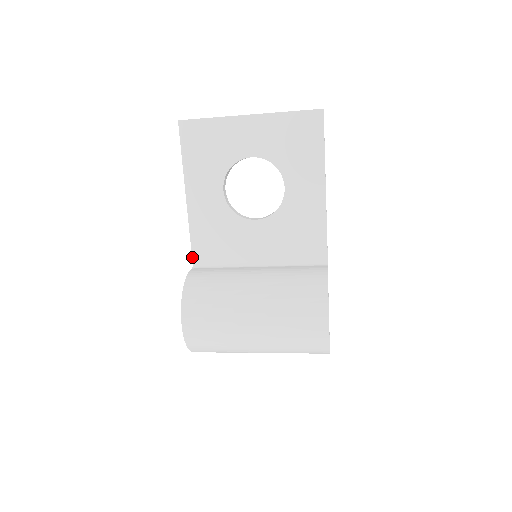
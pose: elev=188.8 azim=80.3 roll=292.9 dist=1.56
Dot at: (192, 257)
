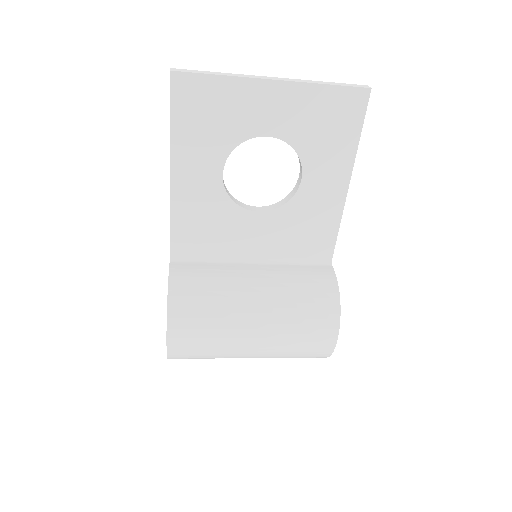
Dot at: (170, 248)
